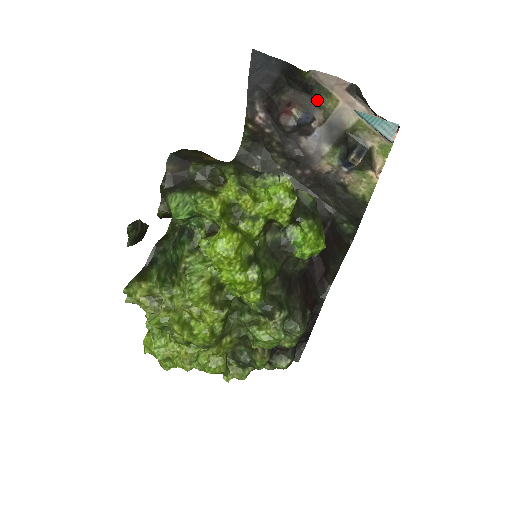
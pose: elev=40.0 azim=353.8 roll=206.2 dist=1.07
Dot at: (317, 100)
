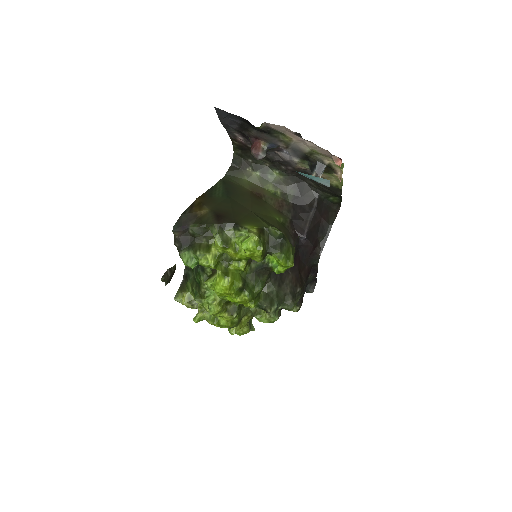
Dot at: (276, 137)
